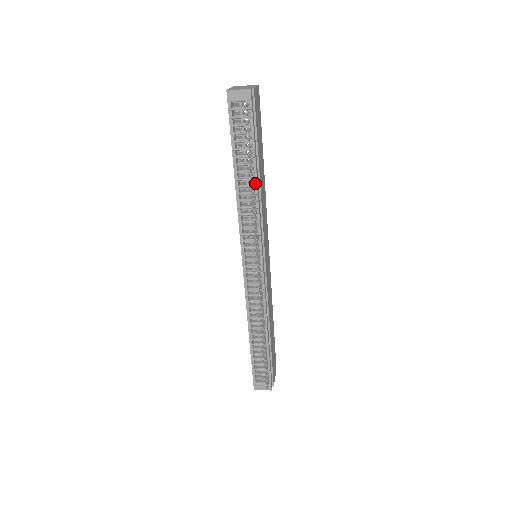
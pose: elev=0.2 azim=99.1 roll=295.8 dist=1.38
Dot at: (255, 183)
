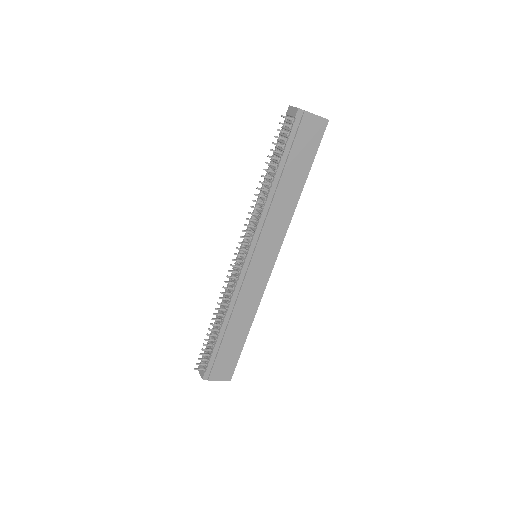
Dot at: (271, 186)
